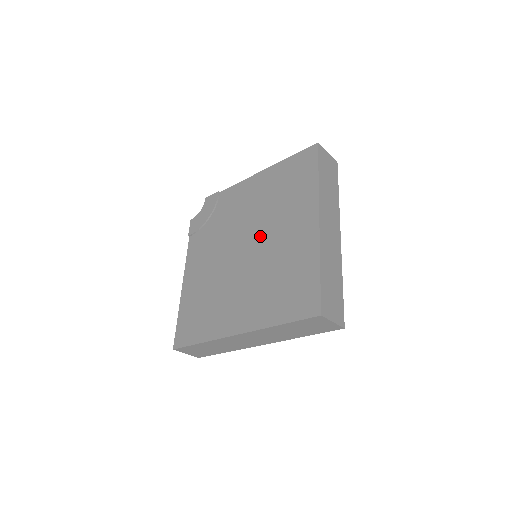
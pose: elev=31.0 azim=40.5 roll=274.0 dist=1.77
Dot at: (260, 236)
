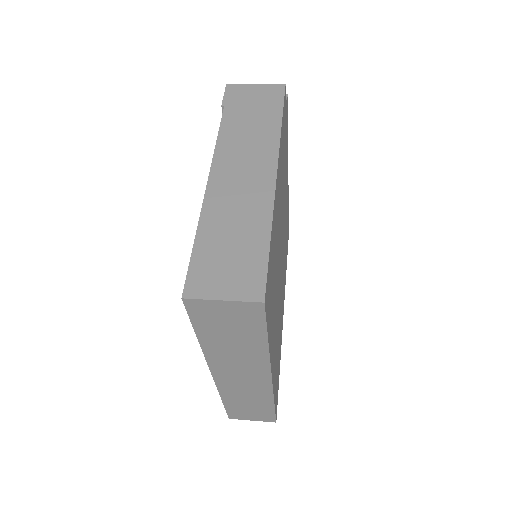
Dot at: occluded
